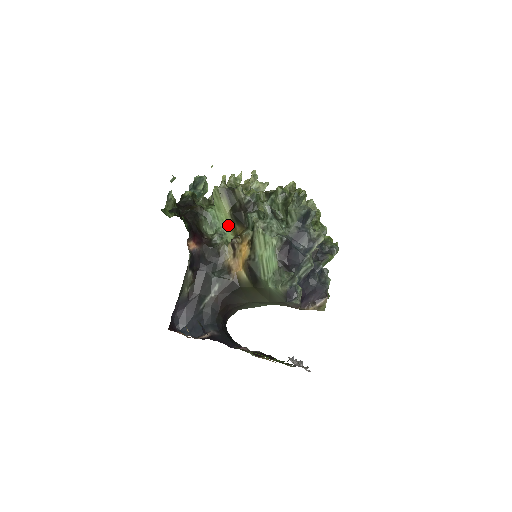
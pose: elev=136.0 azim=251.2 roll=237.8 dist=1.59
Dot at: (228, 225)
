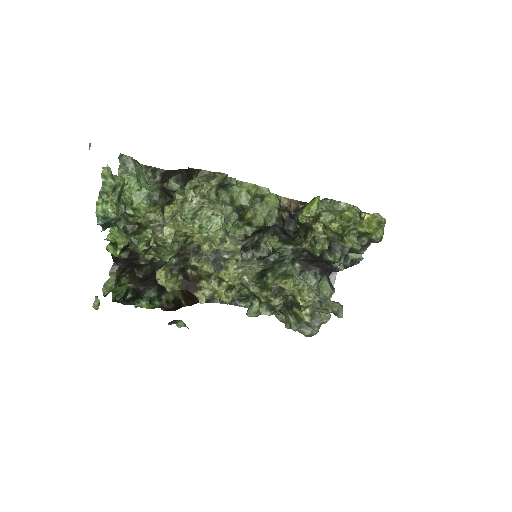
Dot at: occluded
